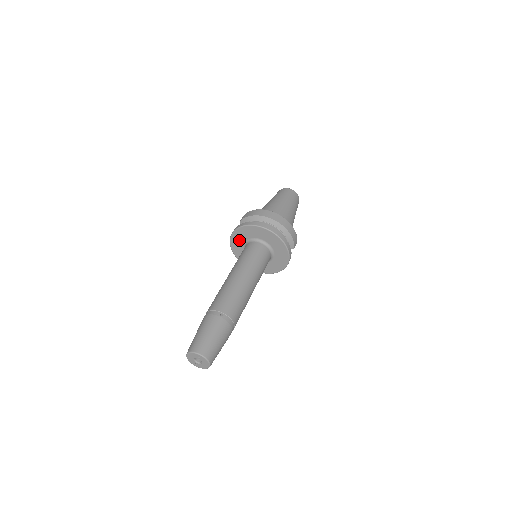
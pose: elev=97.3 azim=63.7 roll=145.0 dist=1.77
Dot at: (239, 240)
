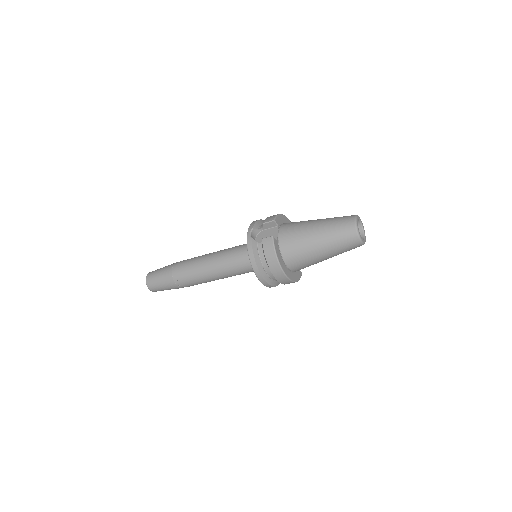
Dot at: occluded
